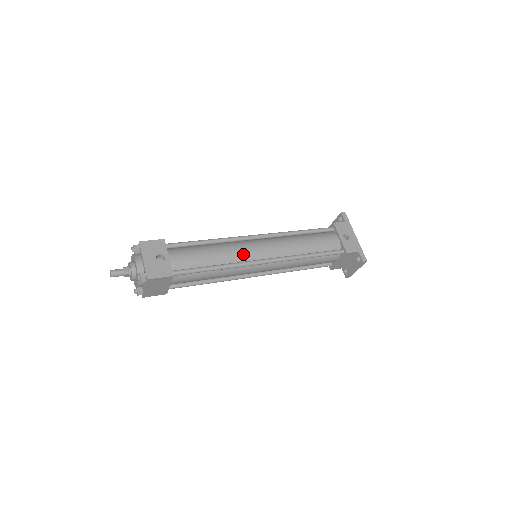
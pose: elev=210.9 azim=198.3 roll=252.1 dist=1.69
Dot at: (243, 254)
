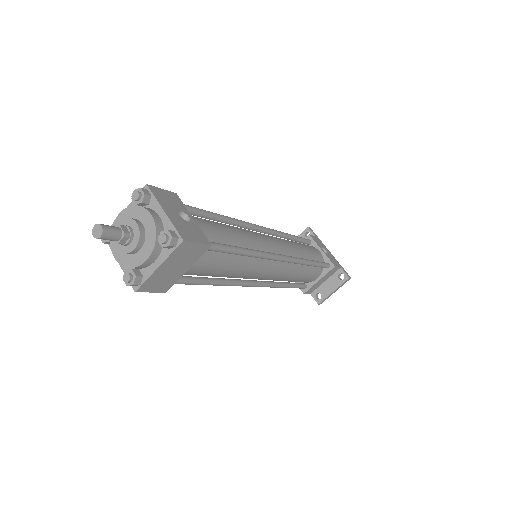
Dot at: (260, 242)
